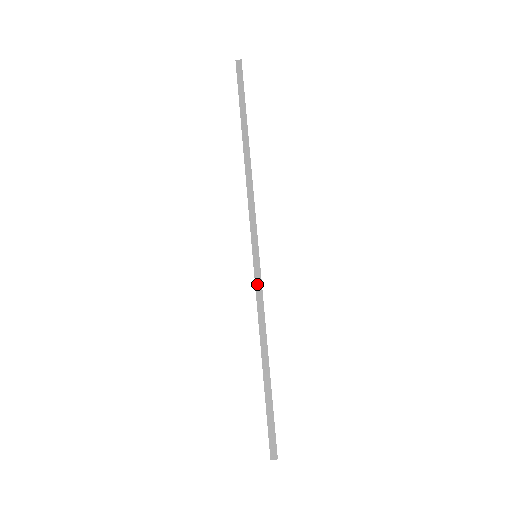
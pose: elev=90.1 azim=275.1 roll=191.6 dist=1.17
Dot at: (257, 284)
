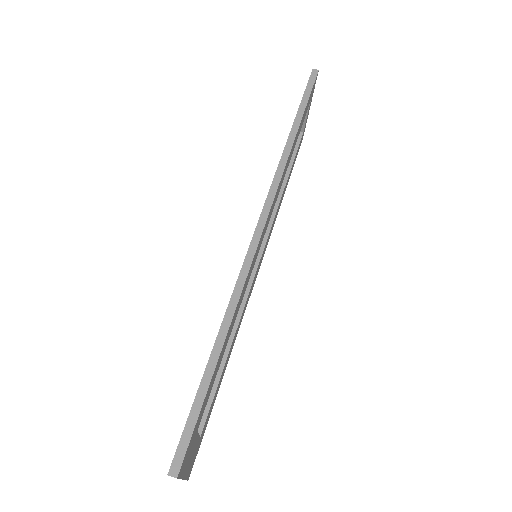
Dot at: (245, 265)
